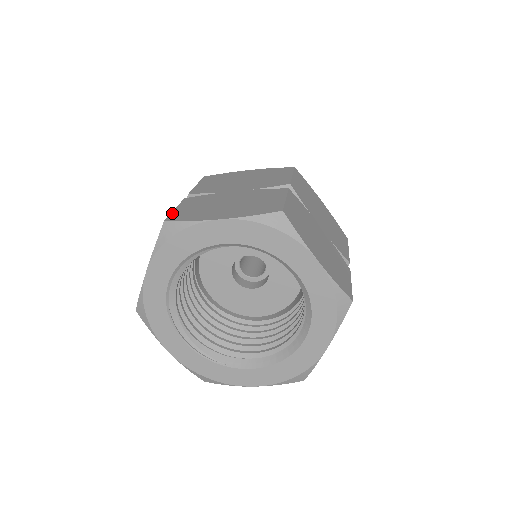
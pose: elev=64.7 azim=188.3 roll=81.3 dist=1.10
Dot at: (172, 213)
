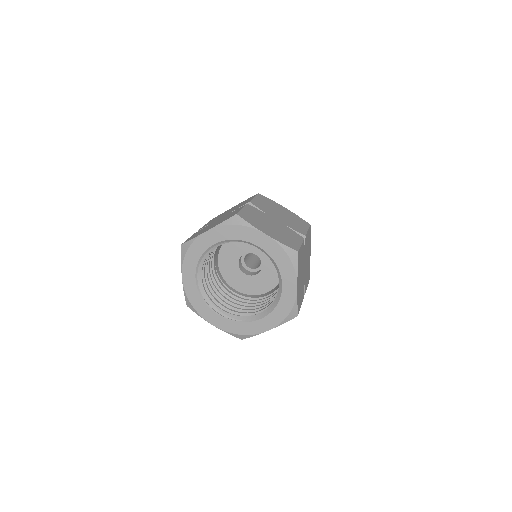
Dot at: (186, 240)
